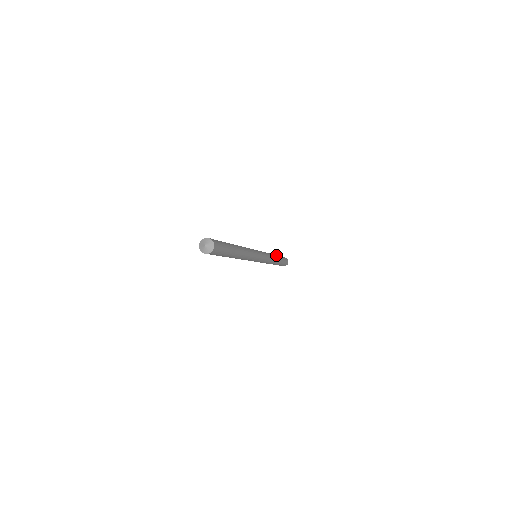
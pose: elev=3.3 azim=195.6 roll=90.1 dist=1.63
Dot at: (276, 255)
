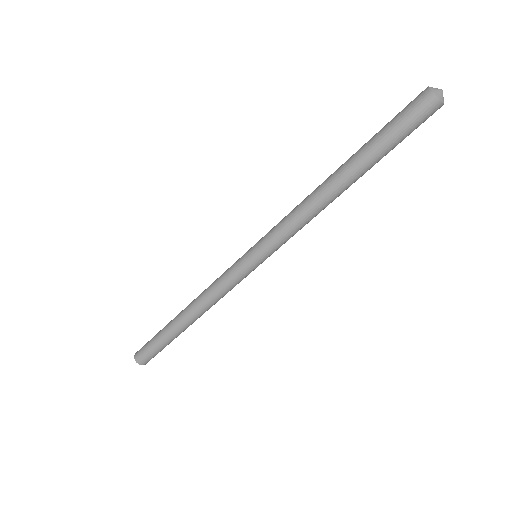
Dot at: occluded
